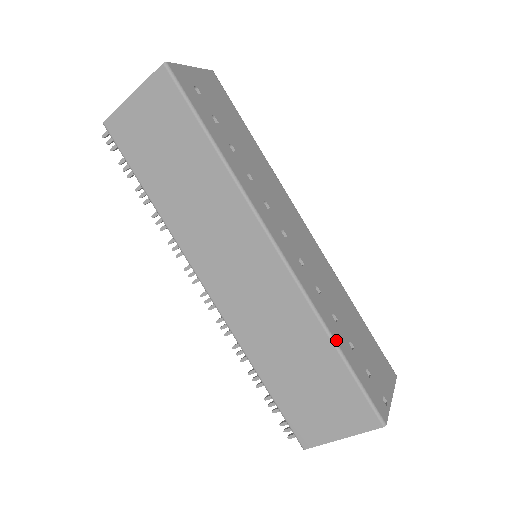
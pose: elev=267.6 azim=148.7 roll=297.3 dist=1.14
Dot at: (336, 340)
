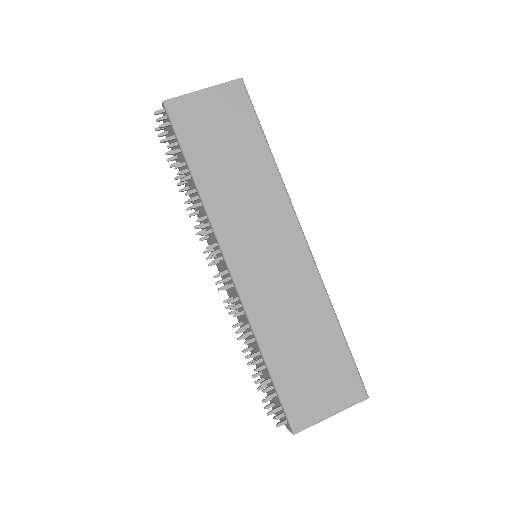
Dot at: (338, 321)
